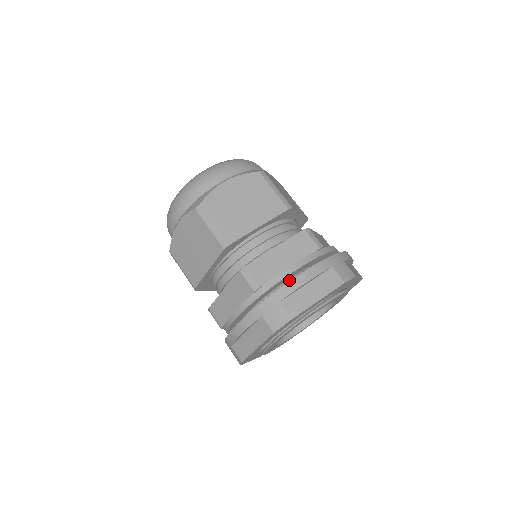
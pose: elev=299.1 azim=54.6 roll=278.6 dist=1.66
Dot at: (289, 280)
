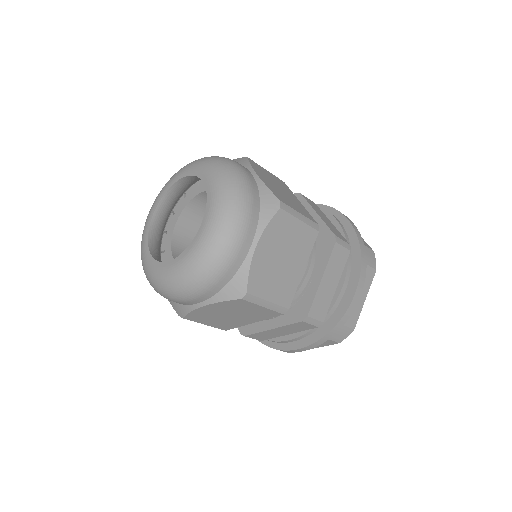
Dot at: occluded
